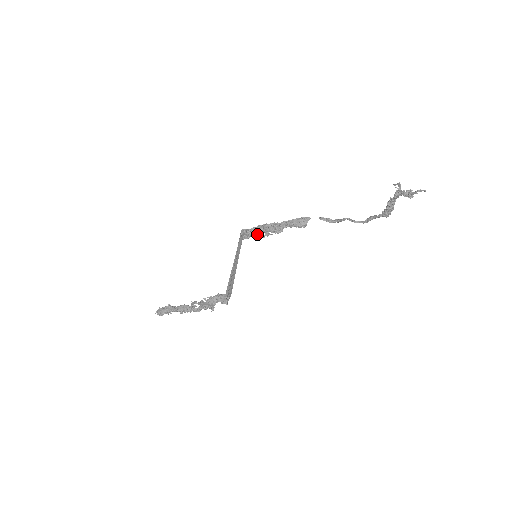
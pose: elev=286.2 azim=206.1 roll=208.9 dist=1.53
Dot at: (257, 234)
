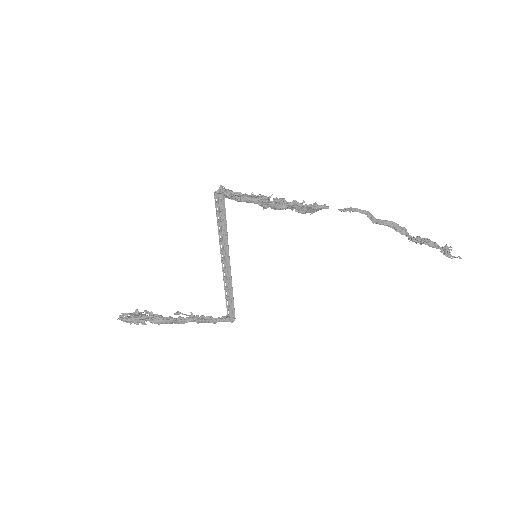
Dot at: (247, 201)
